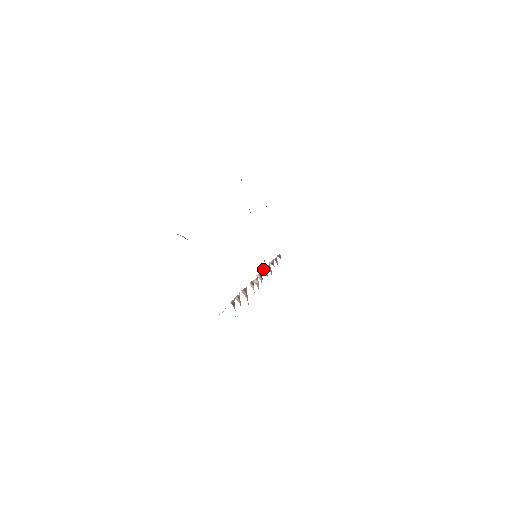
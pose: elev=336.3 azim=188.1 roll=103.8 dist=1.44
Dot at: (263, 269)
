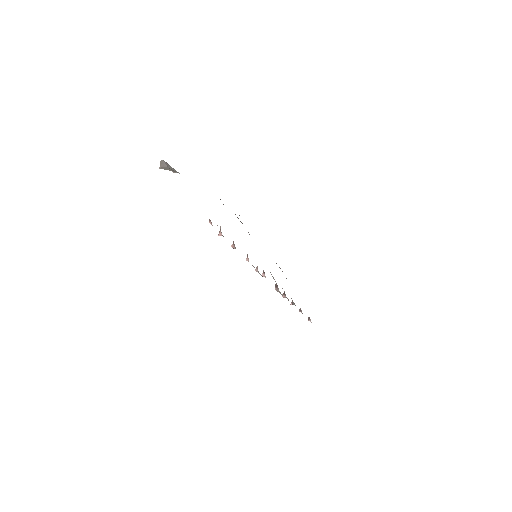
Dot at: occluded
